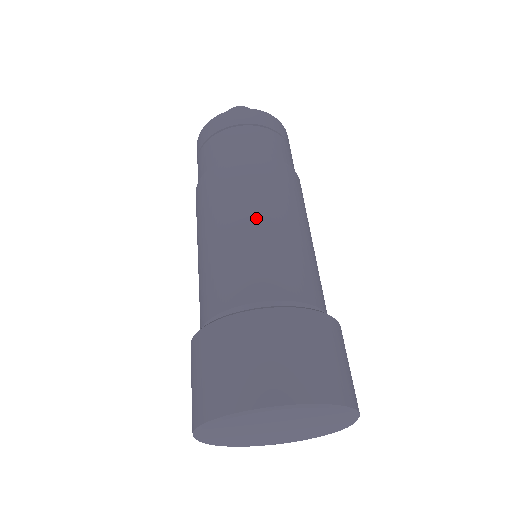
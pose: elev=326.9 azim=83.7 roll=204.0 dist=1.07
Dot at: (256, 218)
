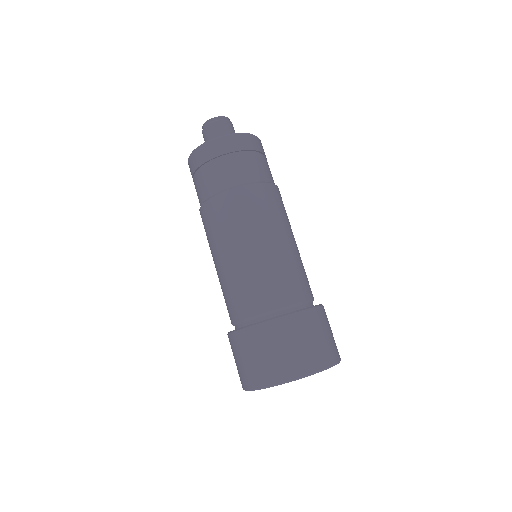
Dot at: (266, 242)
